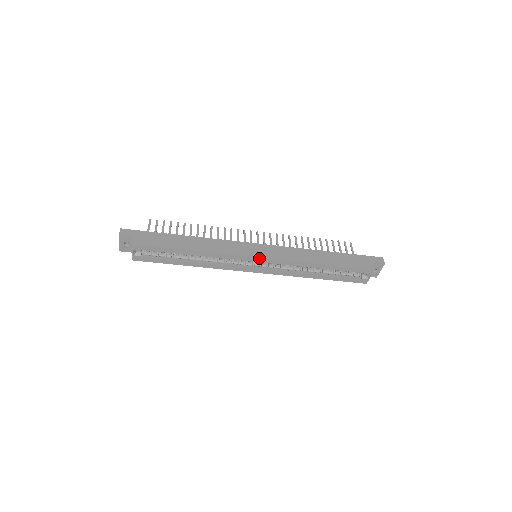
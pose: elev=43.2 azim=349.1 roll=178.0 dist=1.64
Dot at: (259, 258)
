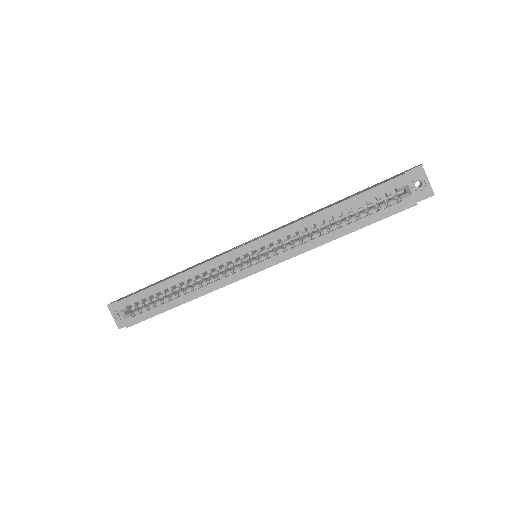
Dot at: (246, 245)
